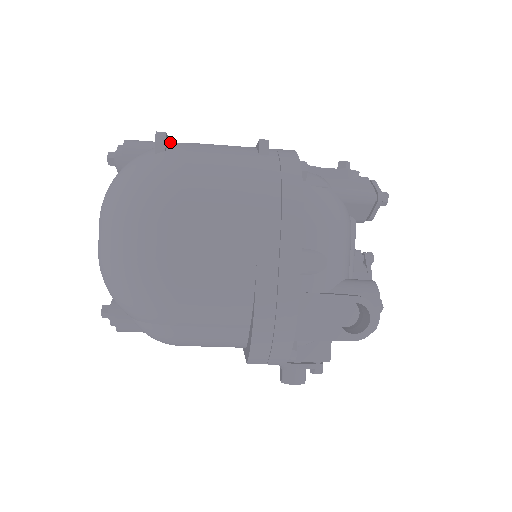
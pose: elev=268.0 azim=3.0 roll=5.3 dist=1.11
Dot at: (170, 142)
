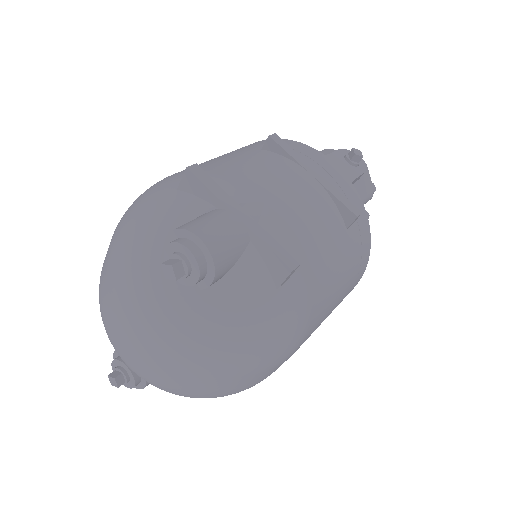
Dot at: (255, 221)
